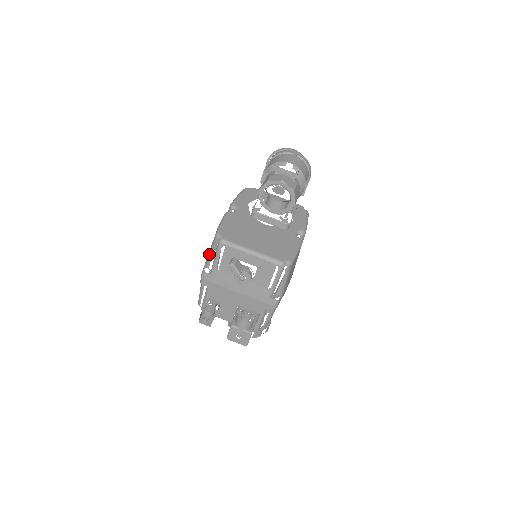
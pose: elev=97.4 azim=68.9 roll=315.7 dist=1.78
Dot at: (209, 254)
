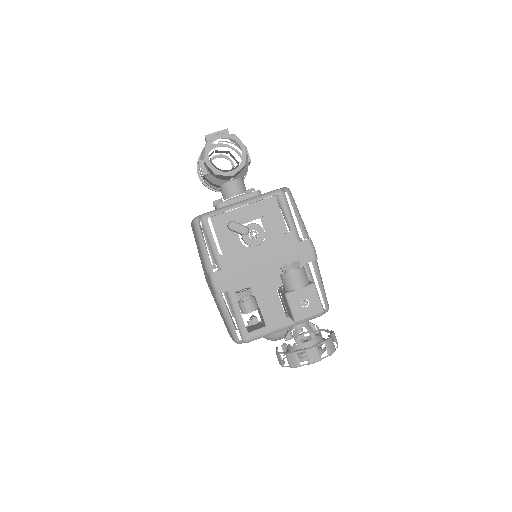
Dot at: (202, 253)
